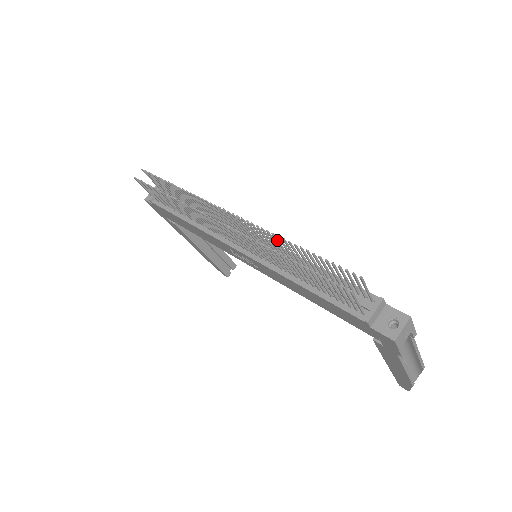
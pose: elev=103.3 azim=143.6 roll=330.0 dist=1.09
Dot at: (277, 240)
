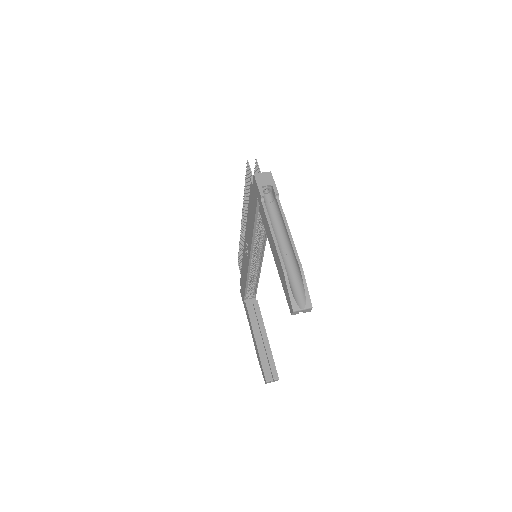
Dot at: occluded
